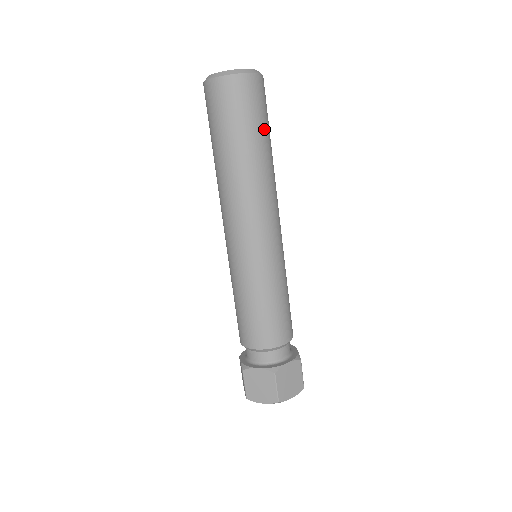
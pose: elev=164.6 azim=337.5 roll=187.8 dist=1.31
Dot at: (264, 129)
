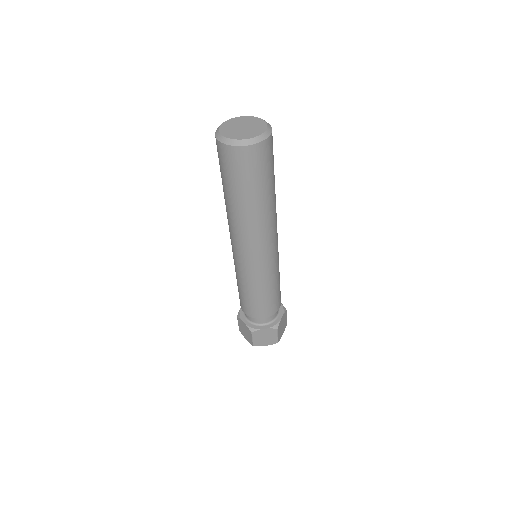
Dot at: (258, 186)
